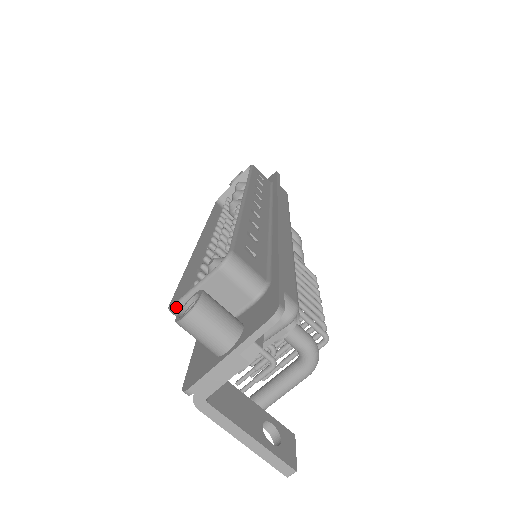
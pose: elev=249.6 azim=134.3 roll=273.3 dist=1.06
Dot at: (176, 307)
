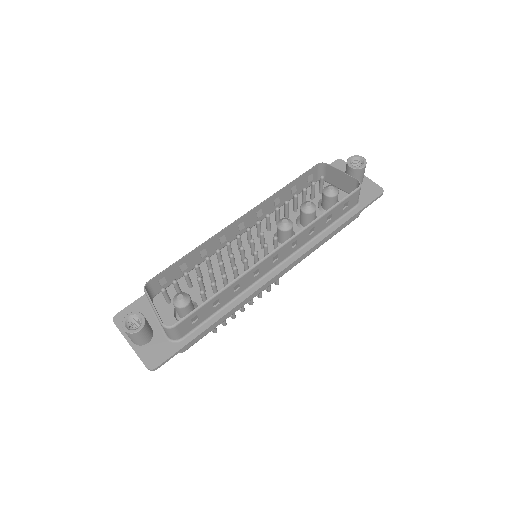
Dot at: (145, 293)
